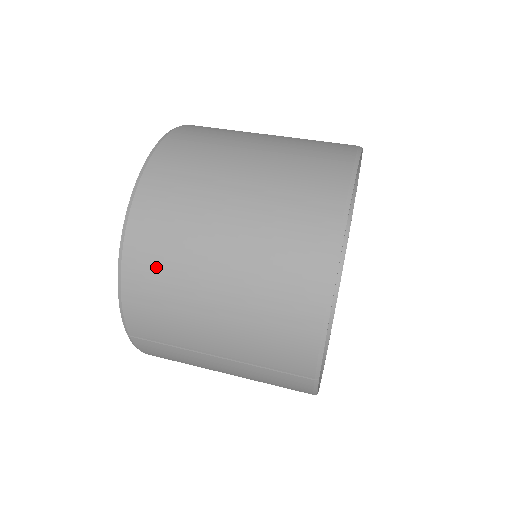
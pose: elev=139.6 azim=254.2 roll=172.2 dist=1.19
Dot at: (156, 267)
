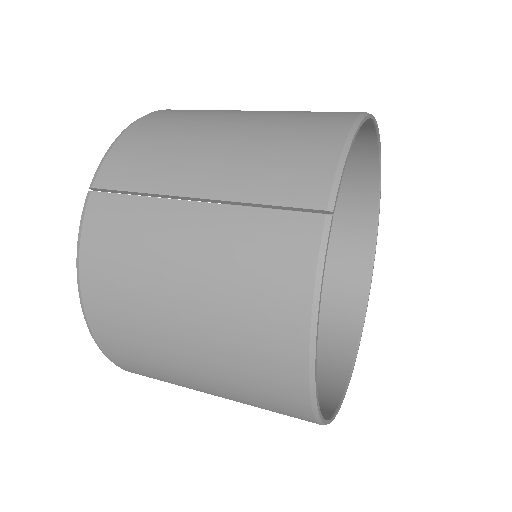
Dot at: (175, 118)
